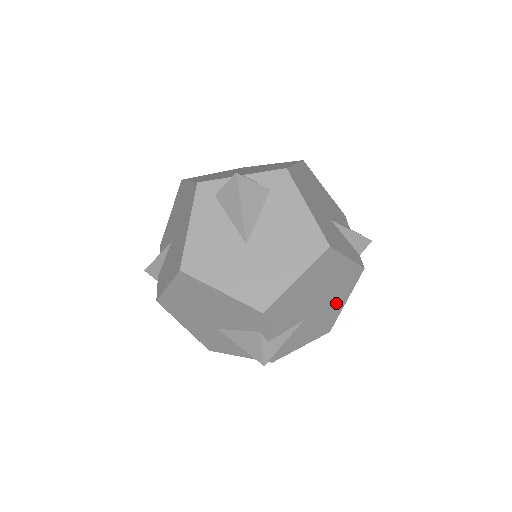
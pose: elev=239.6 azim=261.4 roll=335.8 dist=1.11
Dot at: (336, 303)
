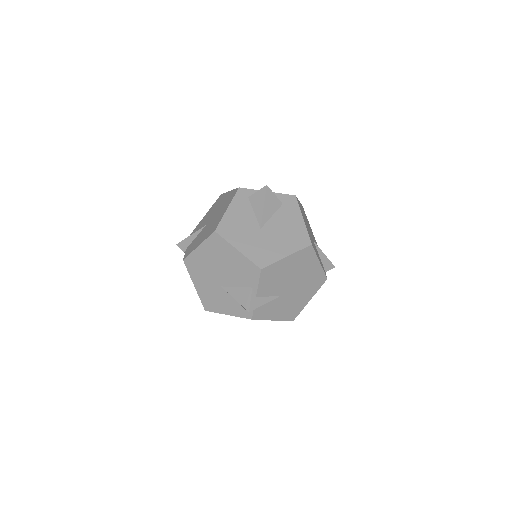
Dot at: (303, 297)
